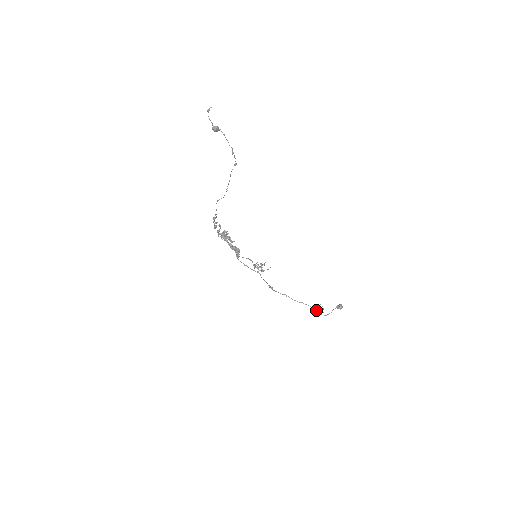
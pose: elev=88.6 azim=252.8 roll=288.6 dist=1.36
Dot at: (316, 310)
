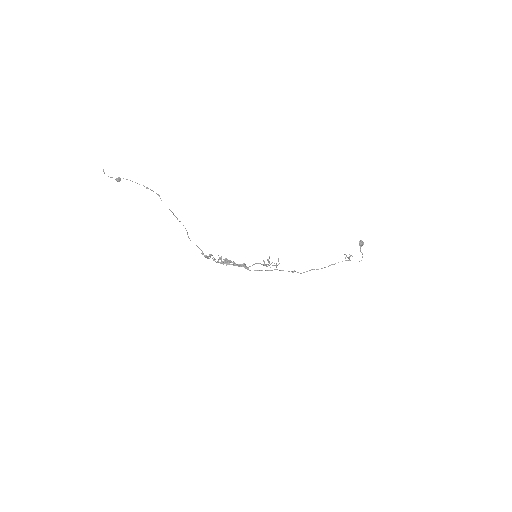
Dot at: occluded
